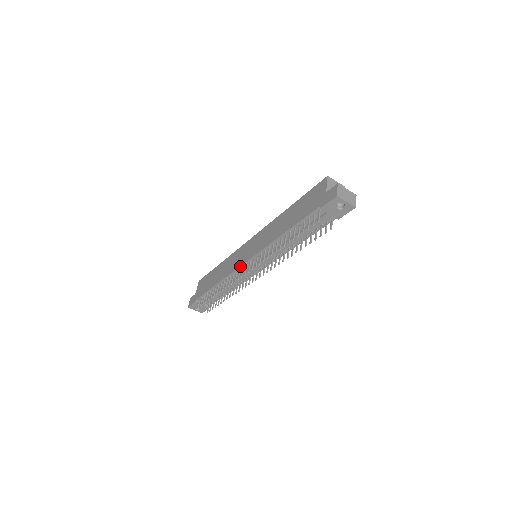
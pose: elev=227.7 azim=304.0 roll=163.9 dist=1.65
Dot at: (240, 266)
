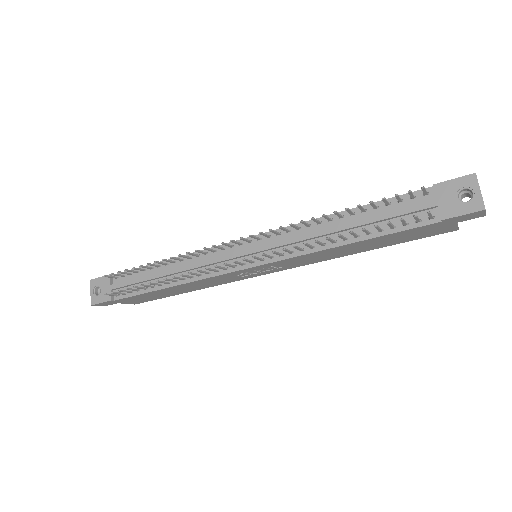
Dot at: (230, 242)
